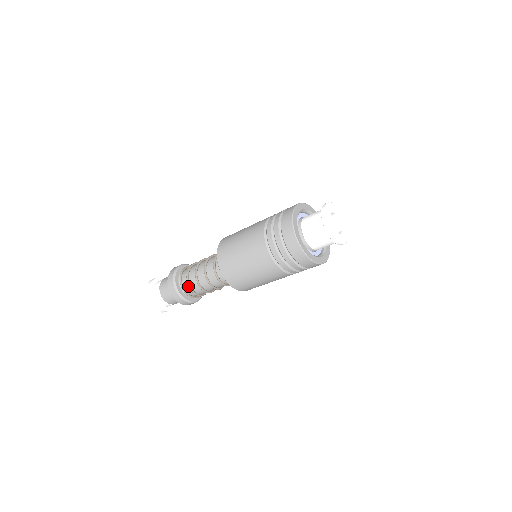
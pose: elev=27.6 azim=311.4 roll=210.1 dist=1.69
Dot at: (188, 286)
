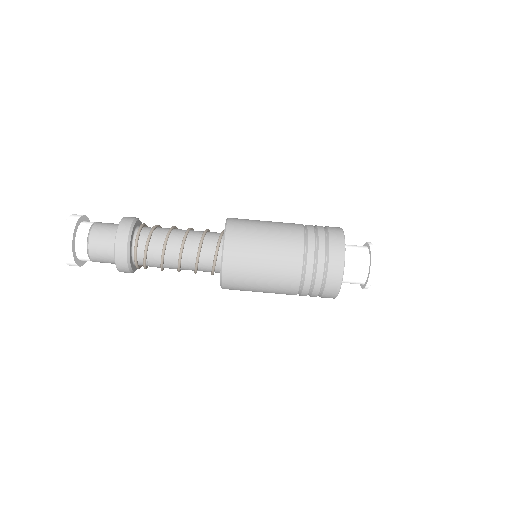
Dot at: (150, 229)
